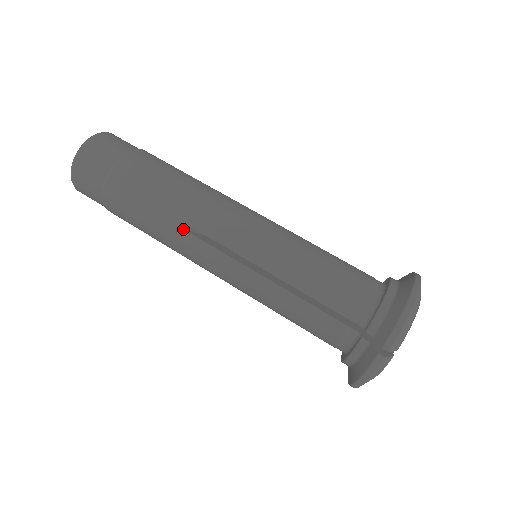
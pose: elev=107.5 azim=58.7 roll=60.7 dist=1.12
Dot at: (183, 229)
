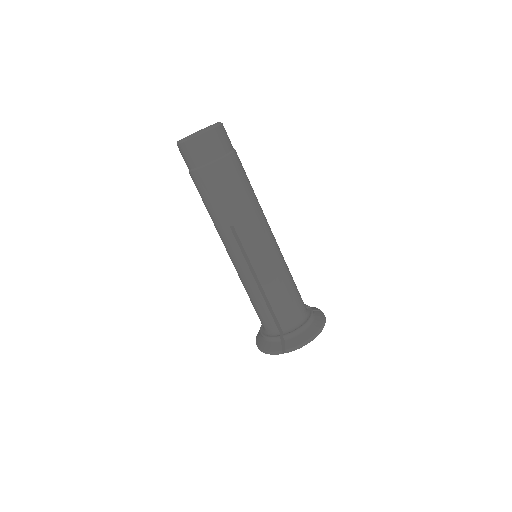
Dot at: (230, 227)
